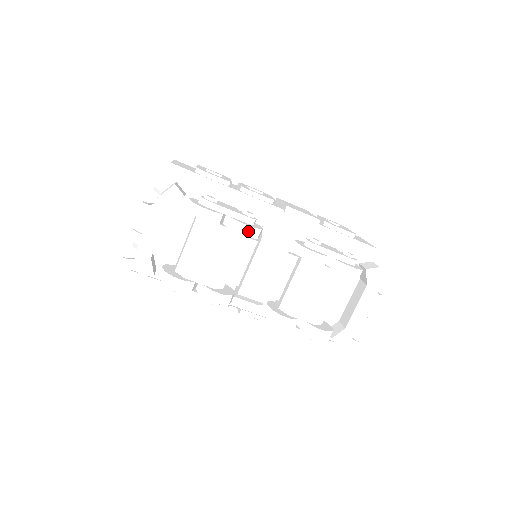
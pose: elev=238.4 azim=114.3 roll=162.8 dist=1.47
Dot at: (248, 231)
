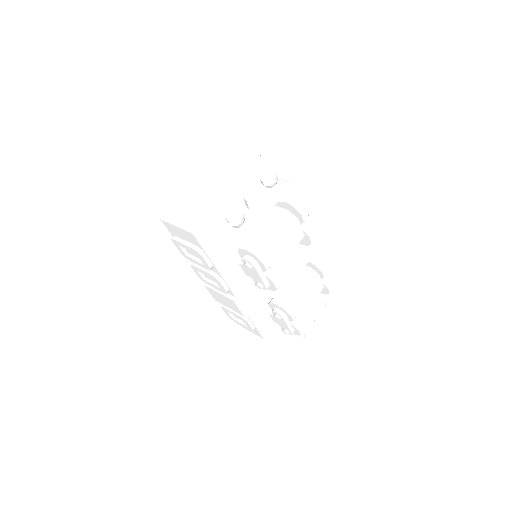
Dot at: (313, 238)
